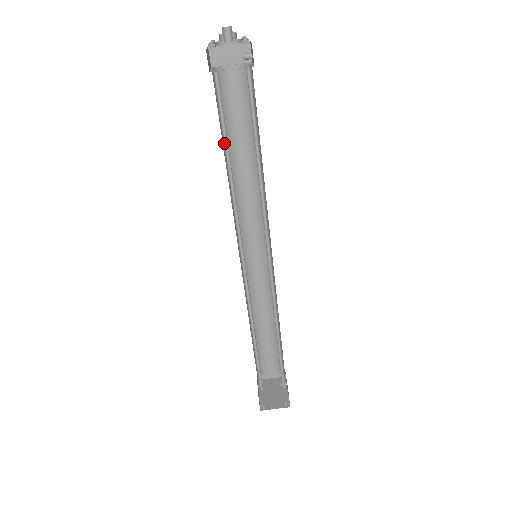
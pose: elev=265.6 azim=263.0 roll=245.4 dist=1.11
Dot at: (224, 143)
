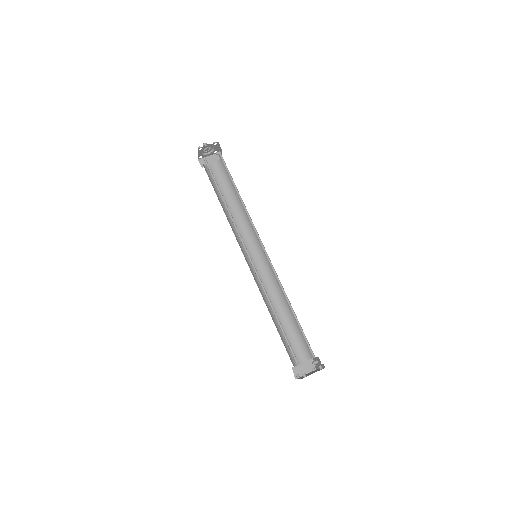
Dot at: occluded
